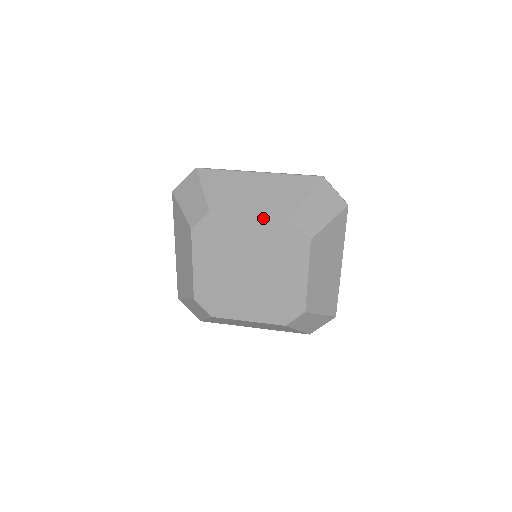
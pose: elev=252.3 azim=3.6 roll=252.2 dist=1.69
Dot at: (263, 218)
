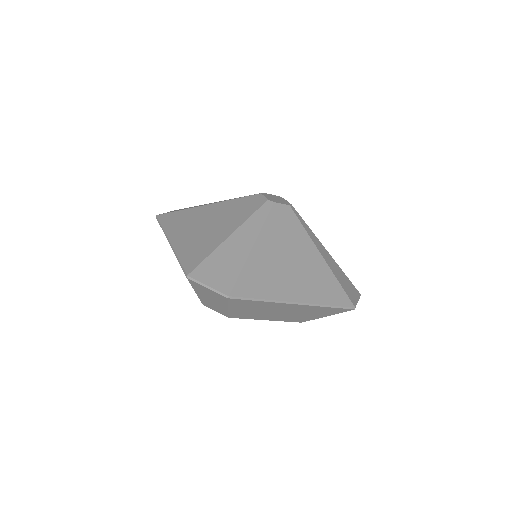
Dot at: occluded
